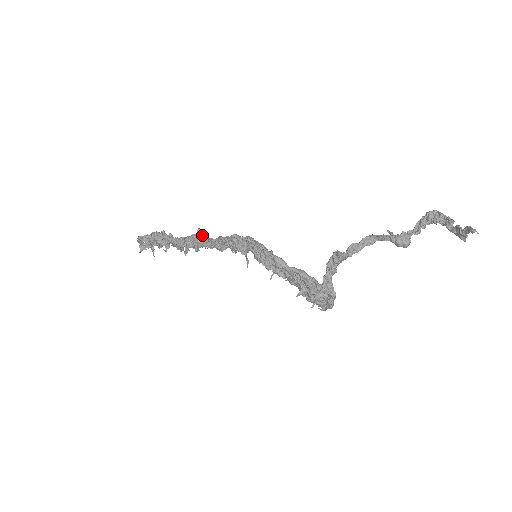
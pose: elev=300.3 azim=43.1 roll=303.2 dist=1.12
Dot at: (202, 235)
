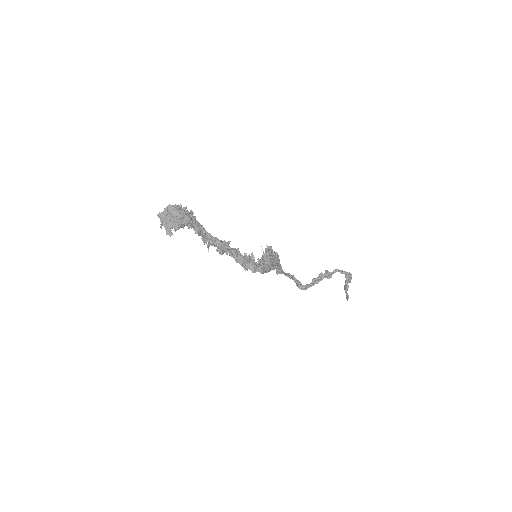
Dot at: (229, 249)
